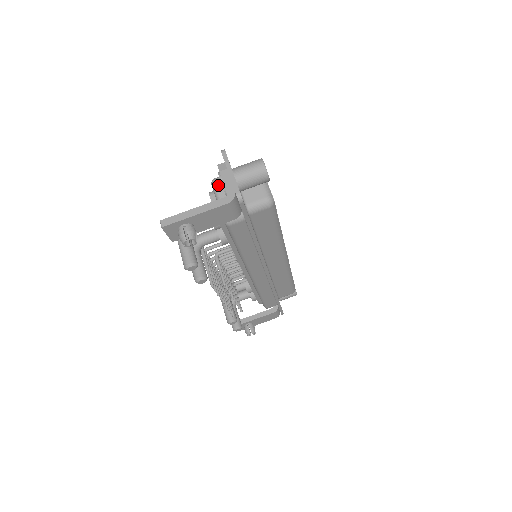
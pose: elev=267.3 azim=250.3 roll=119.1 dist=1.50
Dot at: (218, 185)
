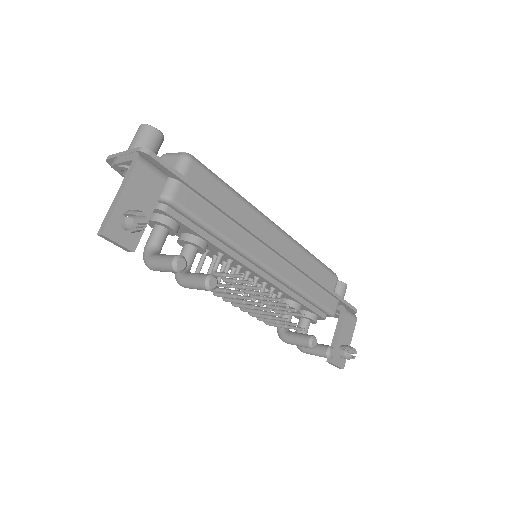
Dot at: occluded
